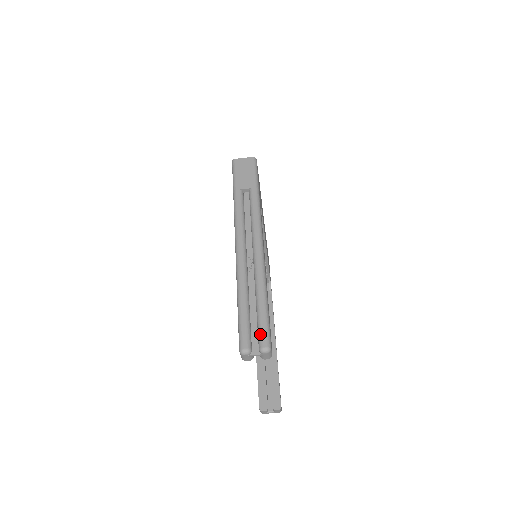
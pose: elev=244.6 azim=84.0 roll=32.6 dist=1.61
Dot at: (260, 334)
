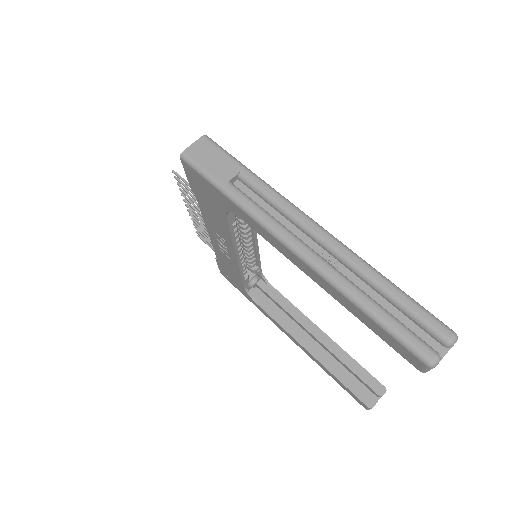
Dot at: (431, 327)
